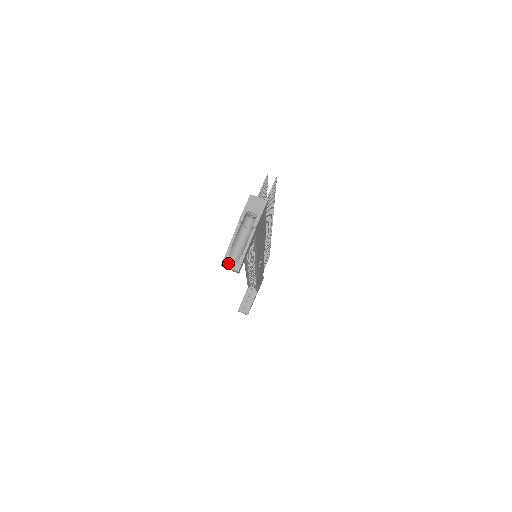
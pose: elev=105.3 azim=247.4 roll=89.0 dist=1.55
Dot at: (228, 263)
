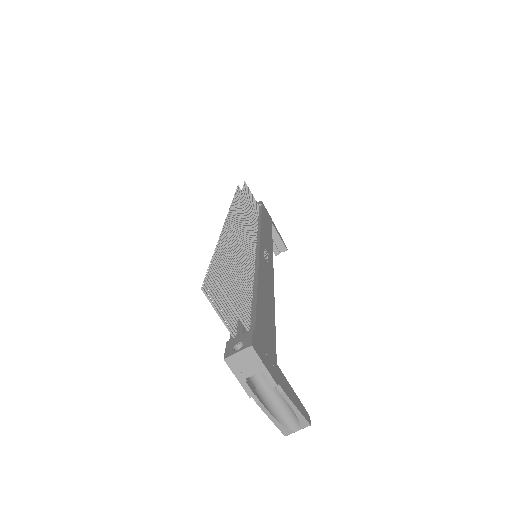
Dot at: (290, 430)
